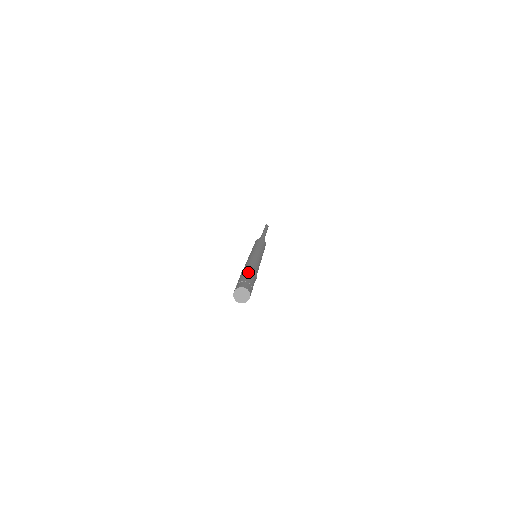
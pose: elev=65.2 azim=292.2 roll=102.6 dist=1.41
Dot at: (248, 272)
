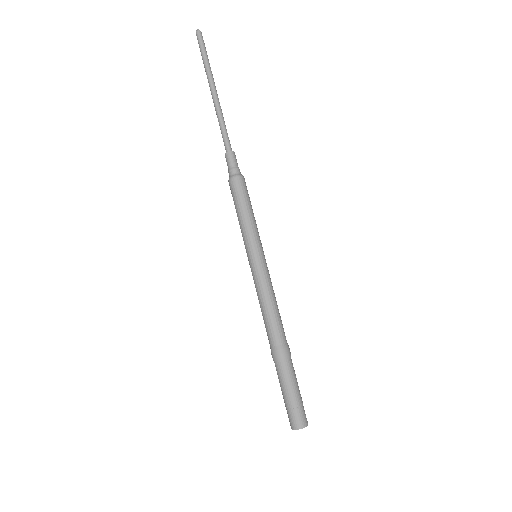
Dot at: (285, 372)
